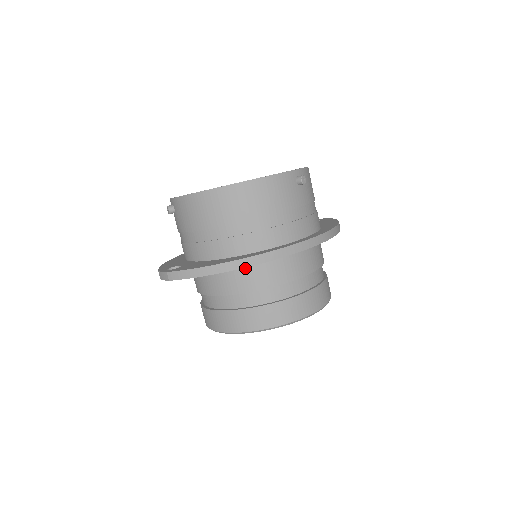
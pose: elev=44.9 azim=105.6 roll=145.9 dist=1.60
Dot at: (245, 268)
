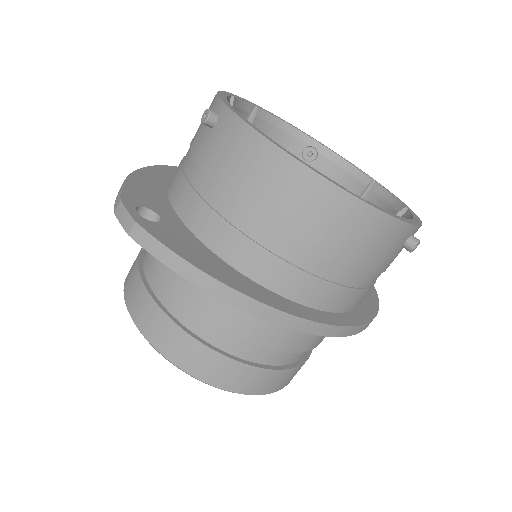
Dot at: occluded
